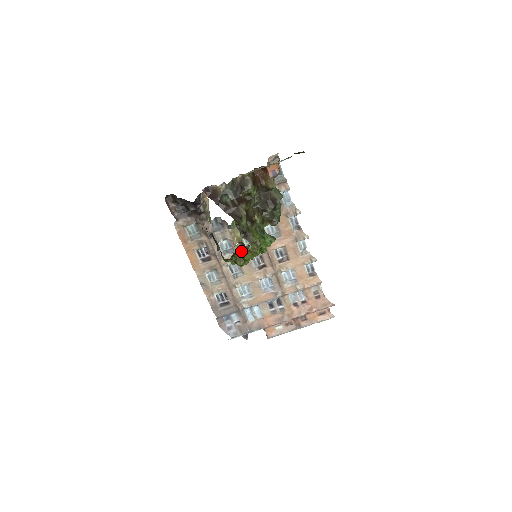
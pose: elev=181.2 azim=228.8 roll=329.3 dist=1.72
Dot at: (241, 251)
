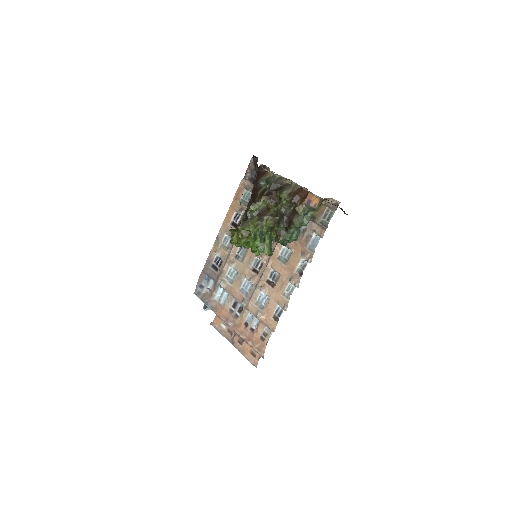
Dot at: occluded
